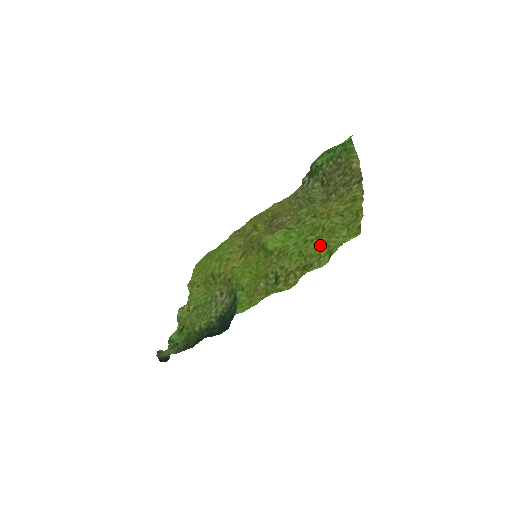
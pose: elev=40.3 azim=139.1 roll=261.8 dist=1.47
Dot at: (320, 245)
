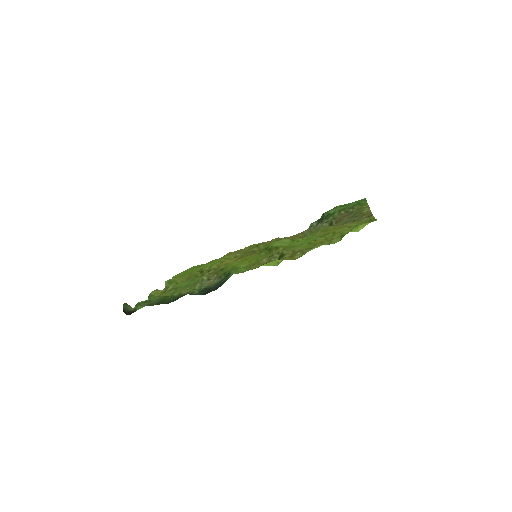
Dot at: occluded
